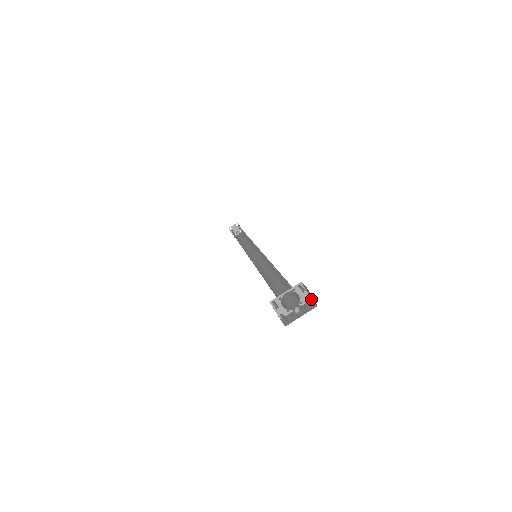
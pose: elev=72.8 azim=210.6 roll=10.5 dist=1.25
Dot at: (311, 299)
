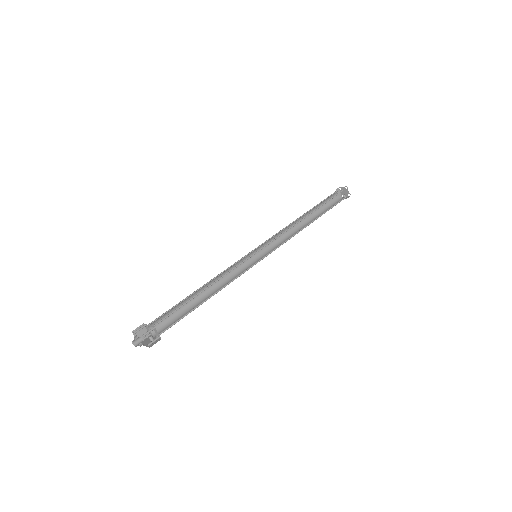
Dot at: occluded
